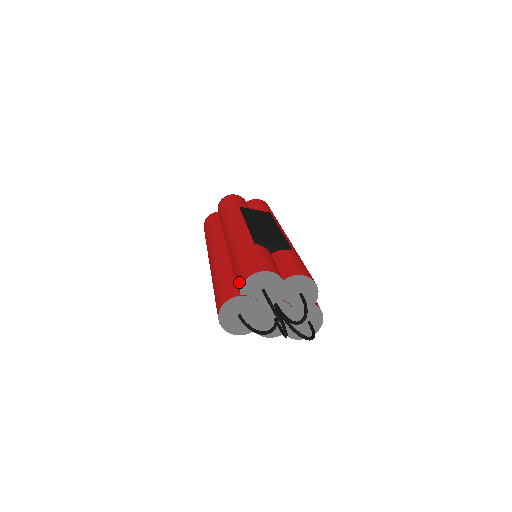
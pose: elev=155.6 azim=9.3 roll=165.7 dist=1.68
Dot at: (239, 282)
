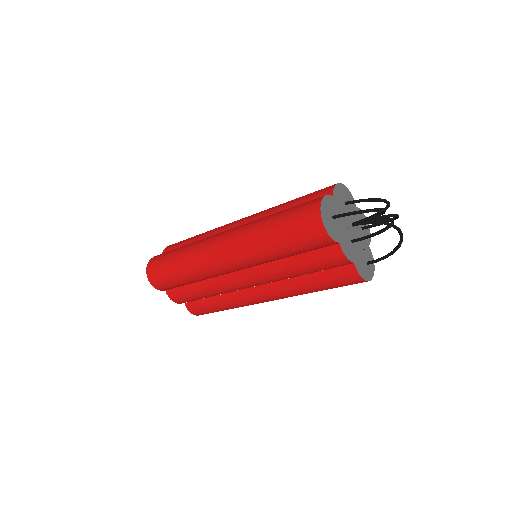
Dot at: (323, 193)
